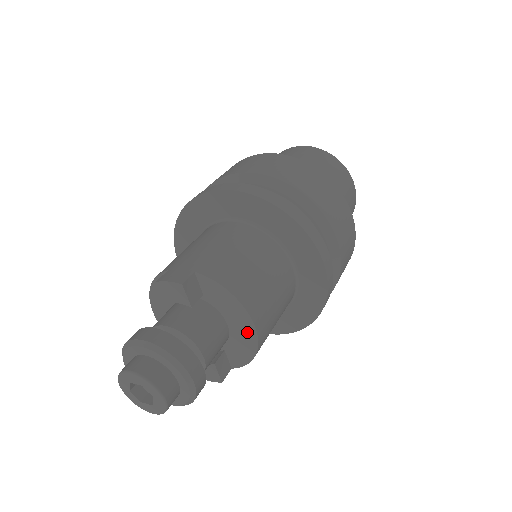
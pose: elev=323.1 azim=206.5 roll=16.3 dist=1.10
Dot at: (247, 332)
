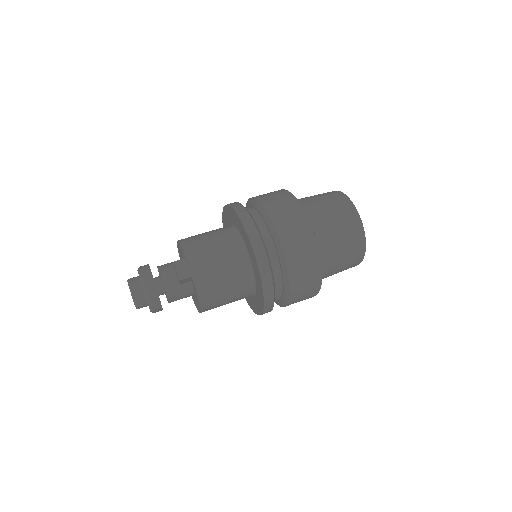
Dot at: (198, 307)
